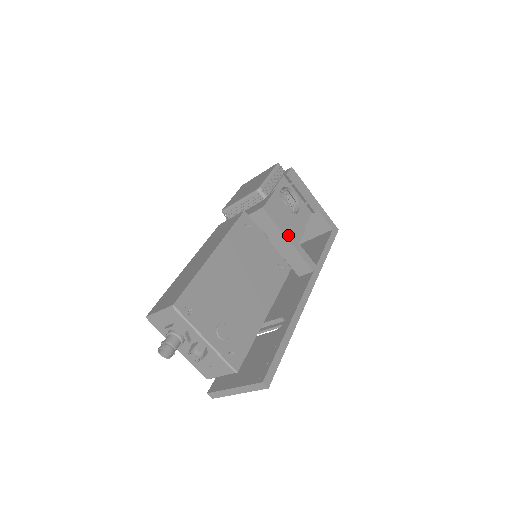
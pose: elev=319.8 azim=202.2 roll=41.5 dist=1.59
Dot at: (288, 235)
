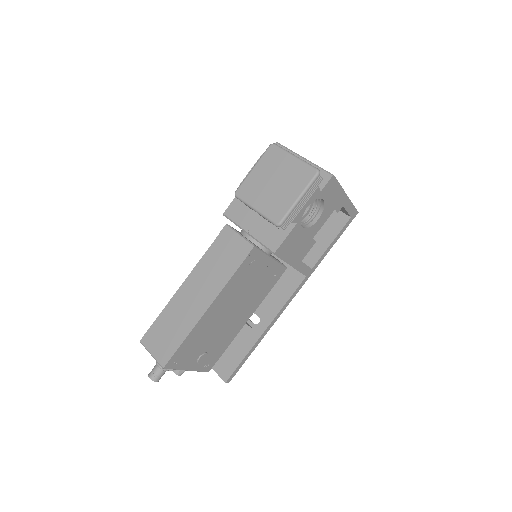
Dot at: (293, 262)
